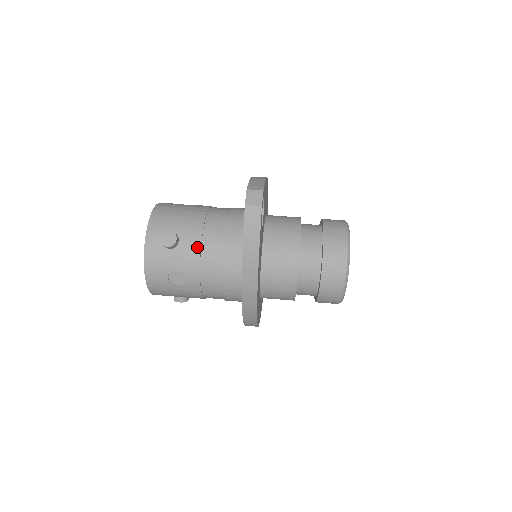
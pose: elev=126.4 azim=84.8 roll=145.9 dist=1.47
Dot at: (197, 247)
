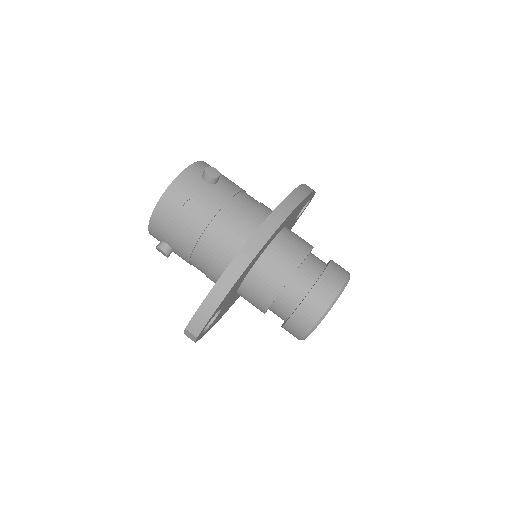
Dot at: (187, 262)
